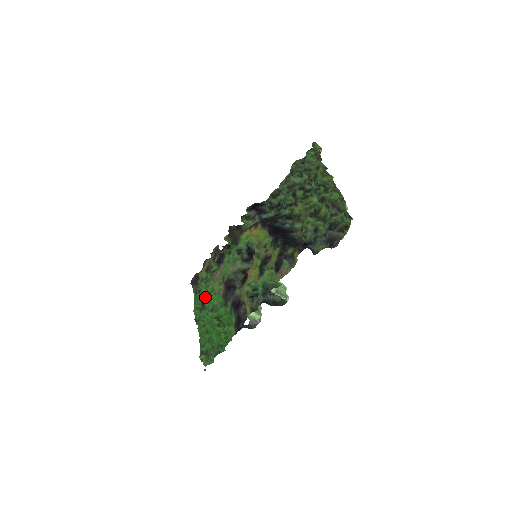
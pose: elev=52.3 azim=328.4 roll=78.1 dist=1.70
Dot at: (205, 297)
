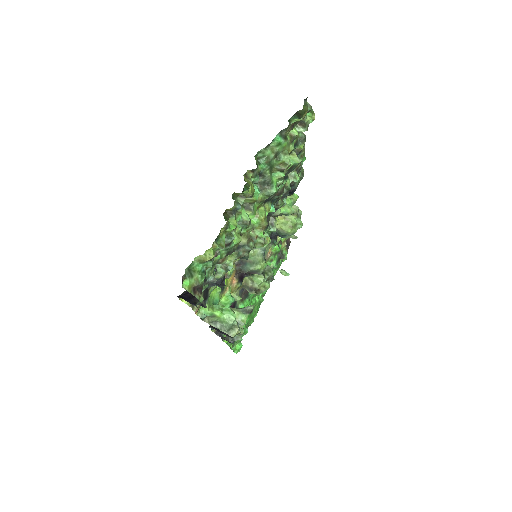
Dot at: occluded
